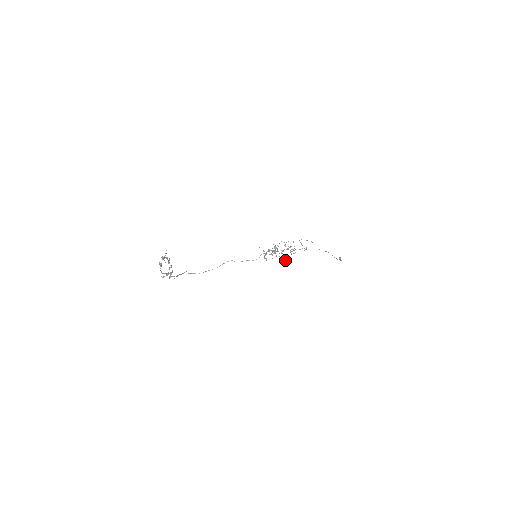
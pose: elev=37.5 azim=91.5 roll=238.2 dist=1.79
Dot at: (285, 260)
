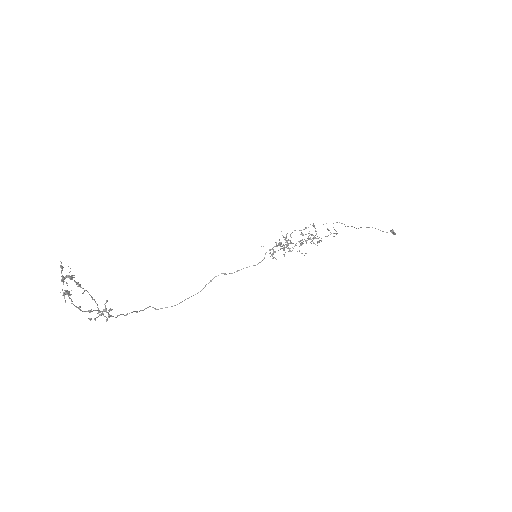
Dot at: occluded
